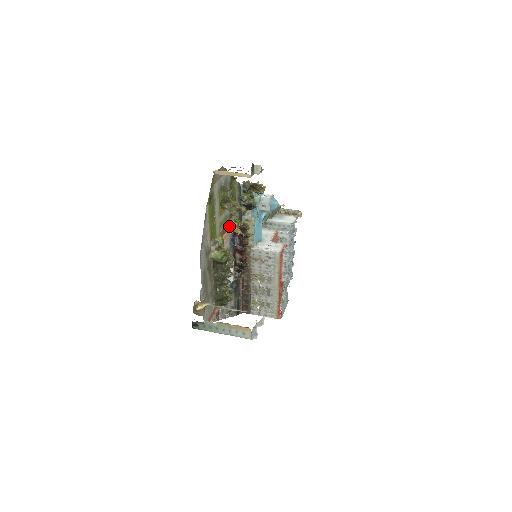
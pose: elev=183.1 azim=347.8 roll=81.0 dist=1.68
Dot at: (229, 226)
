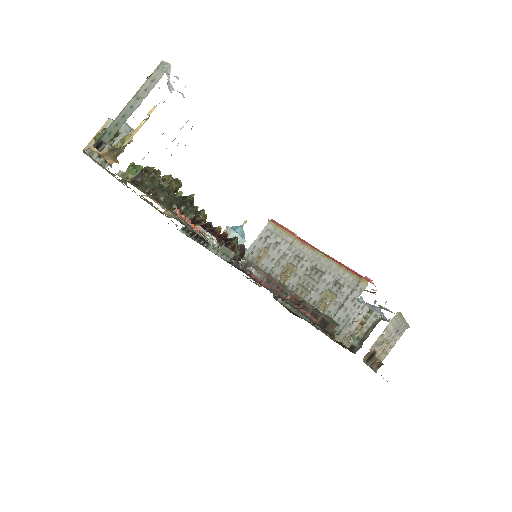
Dot at: (117, 145)
